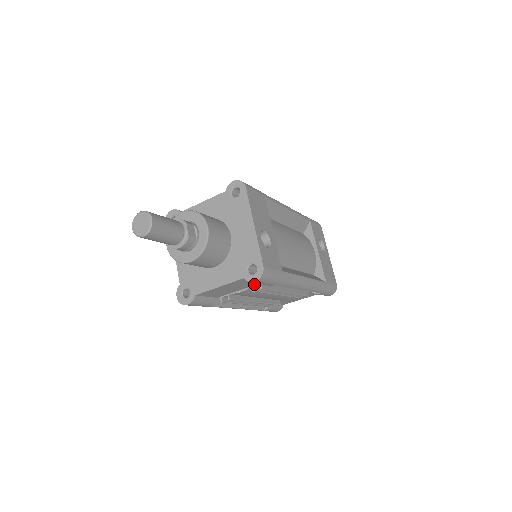
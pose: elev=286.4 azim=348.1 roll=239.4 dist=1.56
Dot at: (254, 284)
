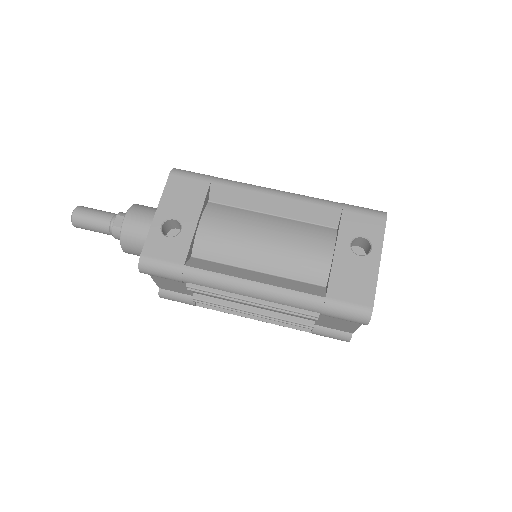
Dot at: occluded
